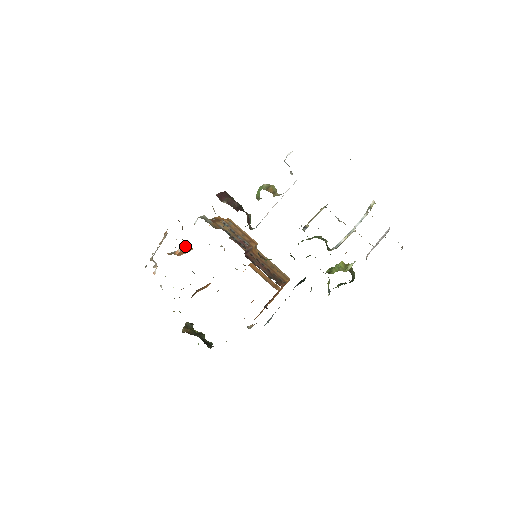
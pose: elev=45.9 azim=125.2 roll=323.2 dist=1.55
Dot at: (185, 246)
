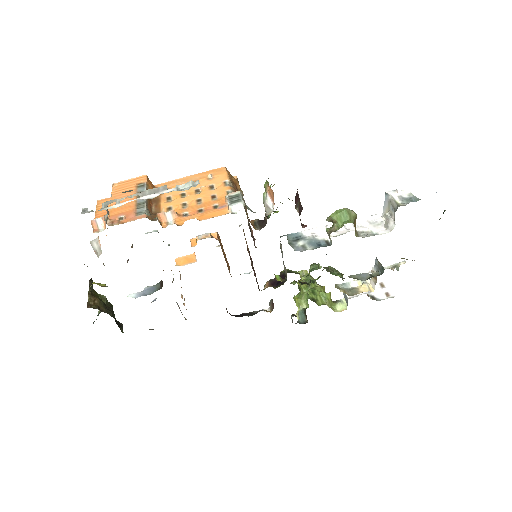
Dot at: (147, 180)
